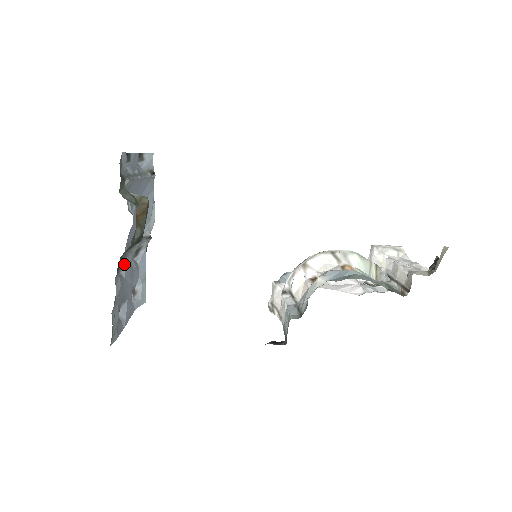
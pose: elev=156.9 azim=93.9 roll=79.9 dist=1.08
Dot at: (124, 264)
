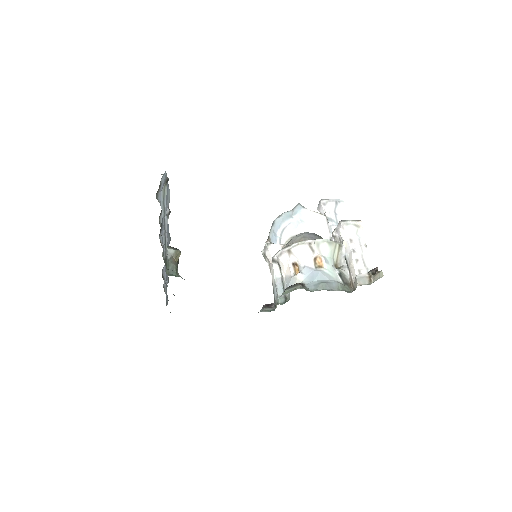
Dot at: (164, 265)
